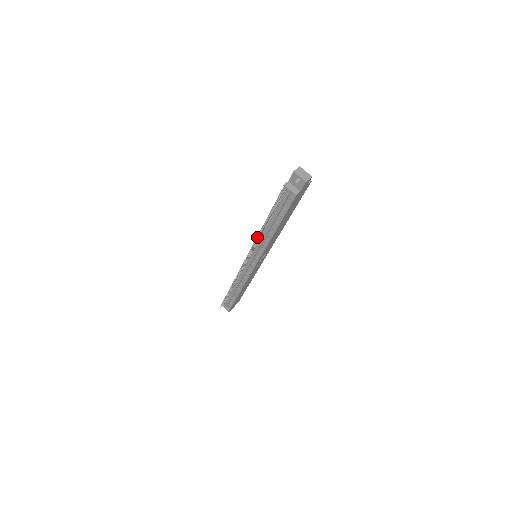
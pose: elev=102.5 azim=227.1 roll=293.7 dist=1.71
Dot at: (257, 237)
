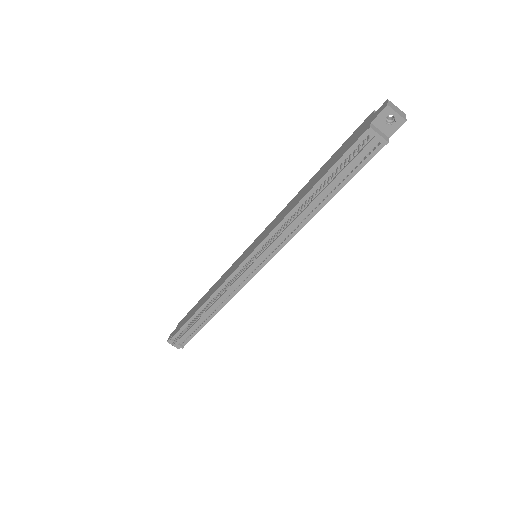
Dot at: (290, 221)
